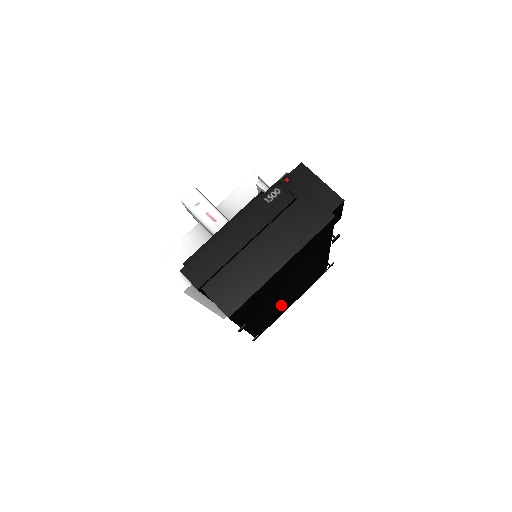
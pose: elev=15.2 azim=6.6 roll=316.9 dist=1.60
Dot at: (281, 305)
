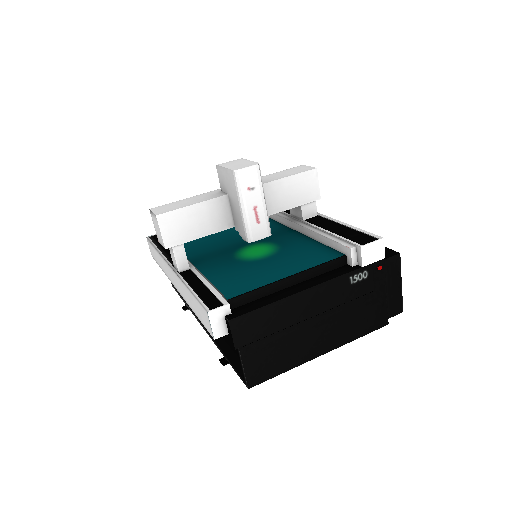
Dot at: occluded
